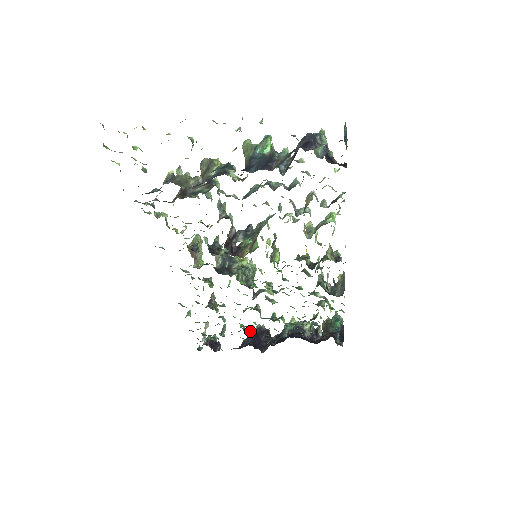
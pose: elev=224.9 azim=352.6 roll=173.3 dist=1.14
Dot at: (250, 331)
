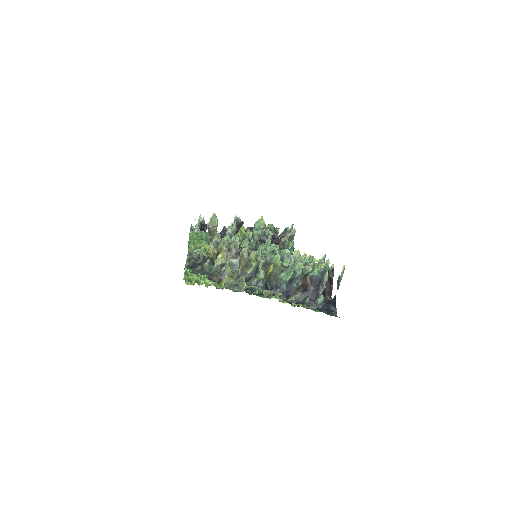
Dot at: (230, 225)
